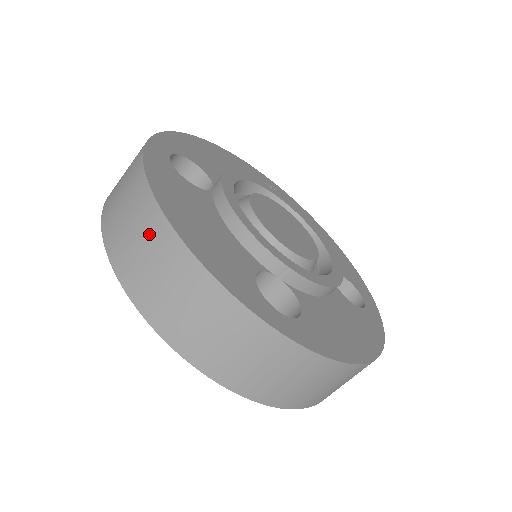
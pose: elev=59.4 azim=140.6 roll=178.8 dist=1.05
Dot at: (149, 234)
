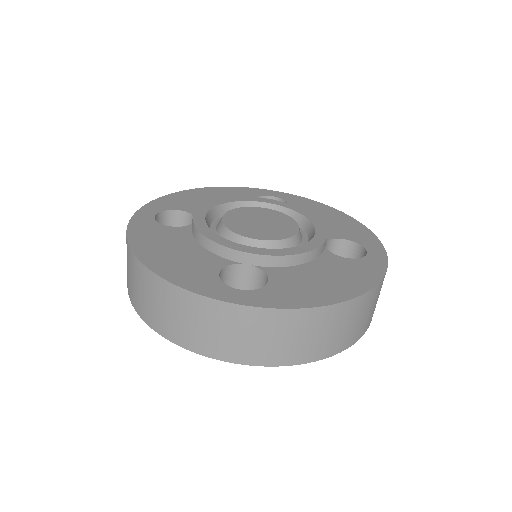
Dot at: (136, 275)
